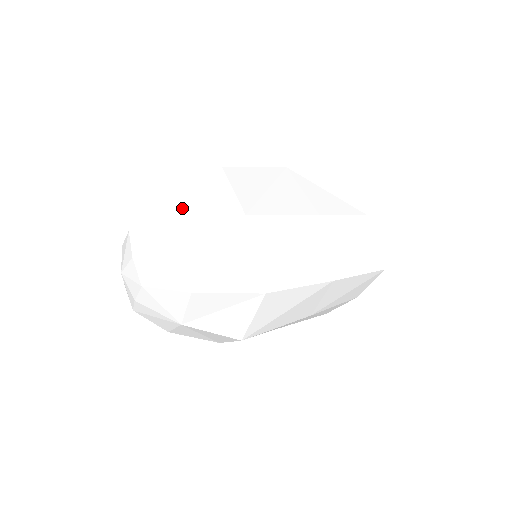
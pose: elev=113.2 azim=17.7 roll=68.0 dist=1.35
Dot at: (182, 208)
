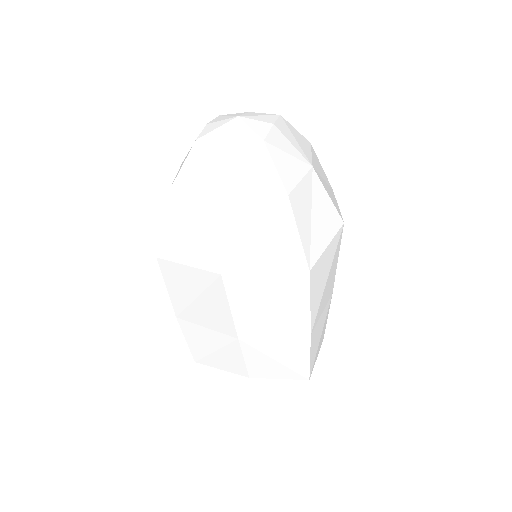
Dot at: occluded
